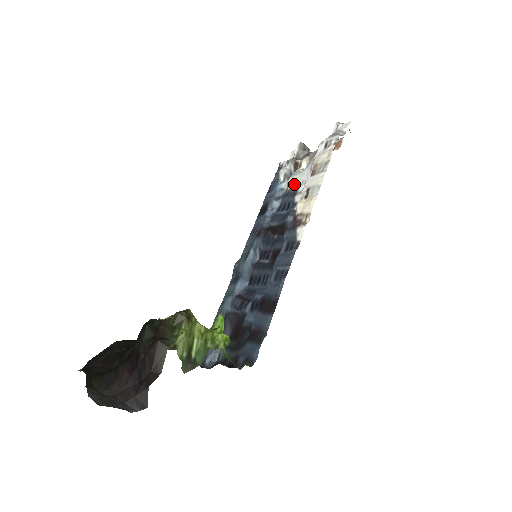
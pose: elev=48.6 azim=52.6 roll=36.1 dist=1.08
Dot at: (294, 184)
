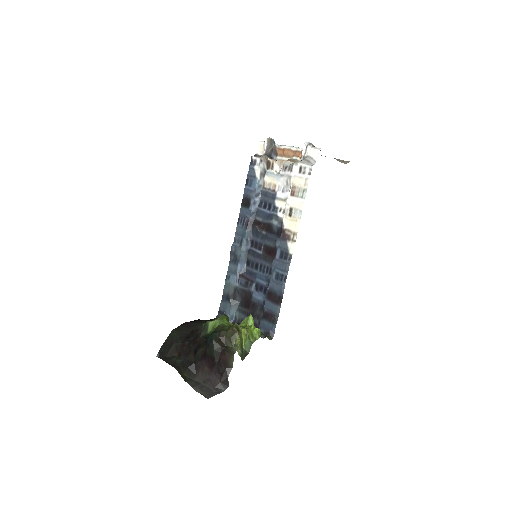
Dot at: (271, 185)
